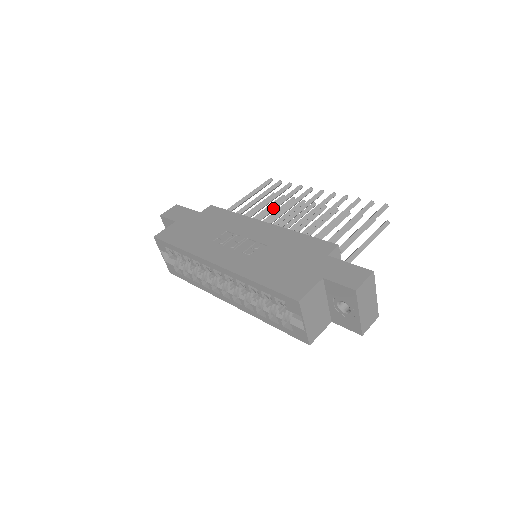
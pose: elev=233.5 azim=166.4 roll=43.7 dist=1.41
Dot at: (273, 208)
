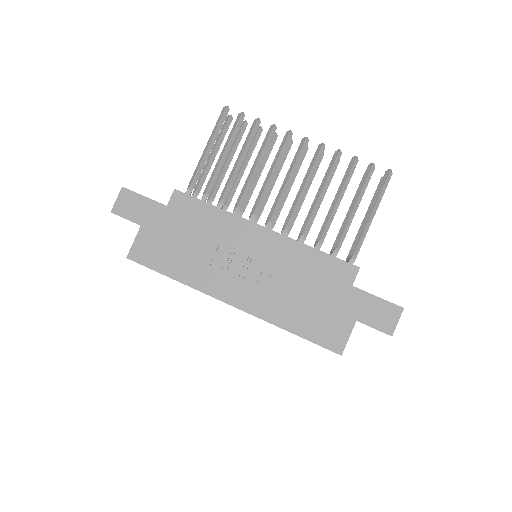
Dot at: (253, 177)
